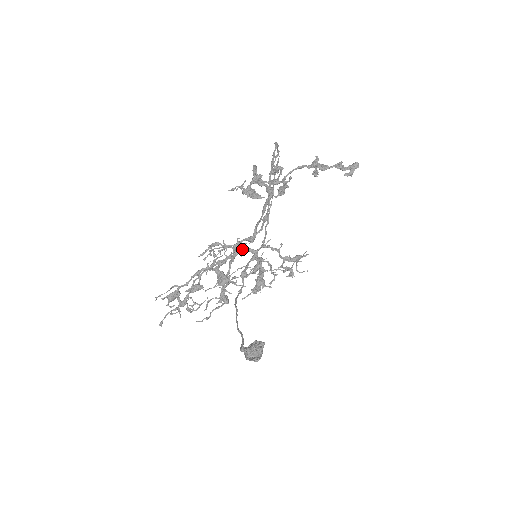
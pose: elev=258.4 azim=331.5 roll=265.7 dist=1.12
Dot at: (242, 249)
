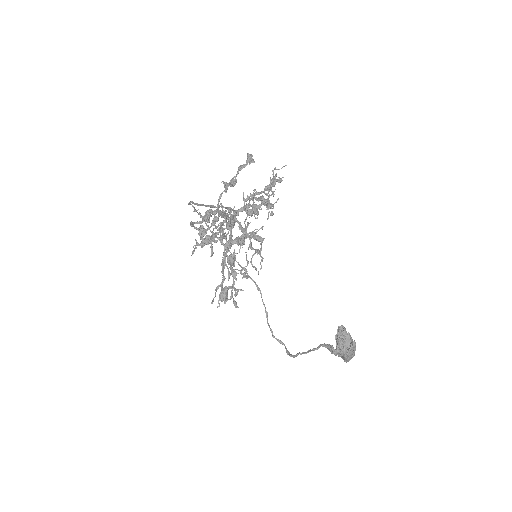
Dot at: occluded
